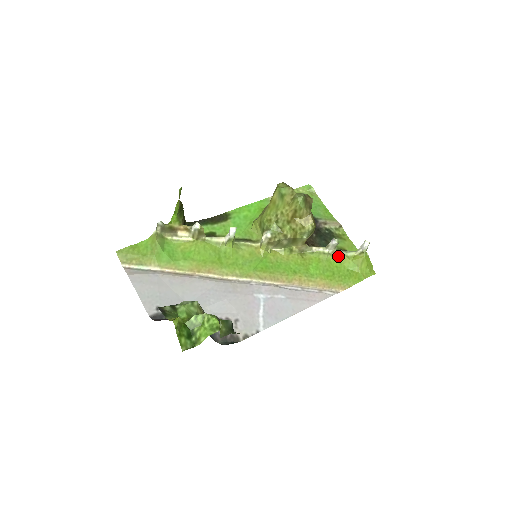
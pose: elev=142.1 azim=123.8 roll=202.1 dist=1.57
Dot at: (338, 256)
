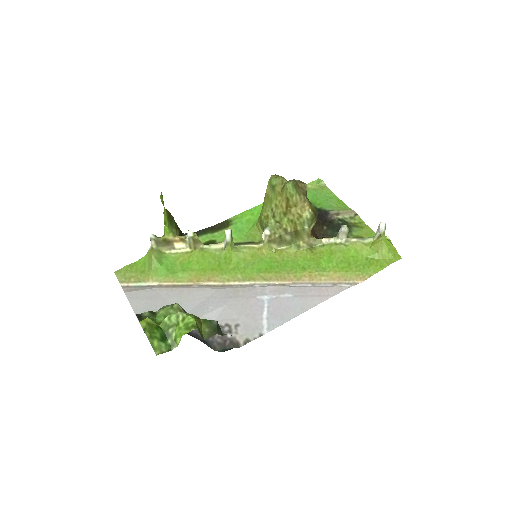
Dot at: (353, 245)
